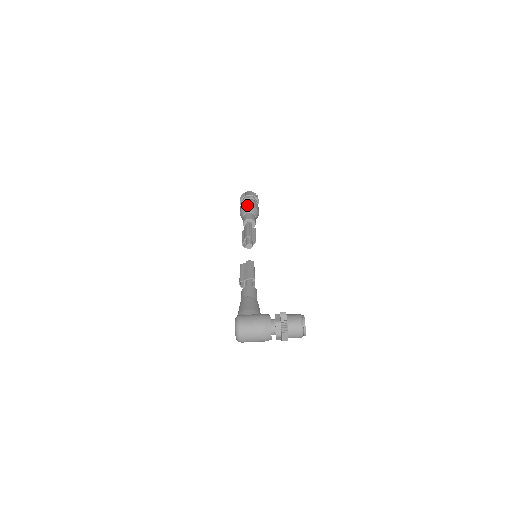
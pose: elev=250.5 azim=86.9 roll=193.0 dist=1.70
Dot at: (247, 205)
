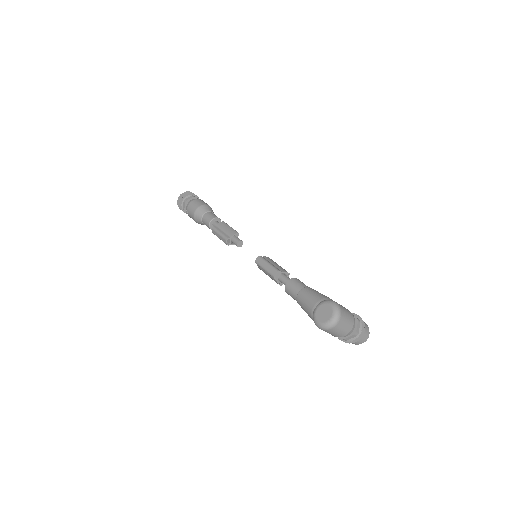
Dot at: occluded
